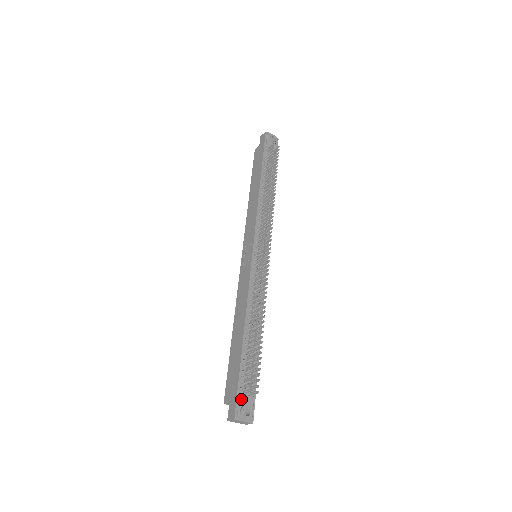
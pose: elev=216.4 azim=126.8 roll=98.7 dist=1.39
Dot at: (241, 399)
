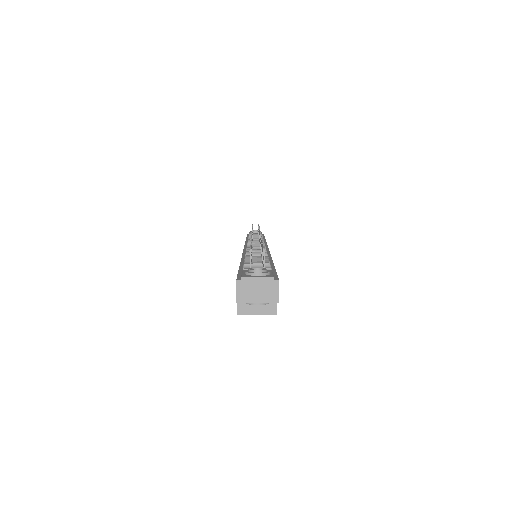
Dot at: occluded
